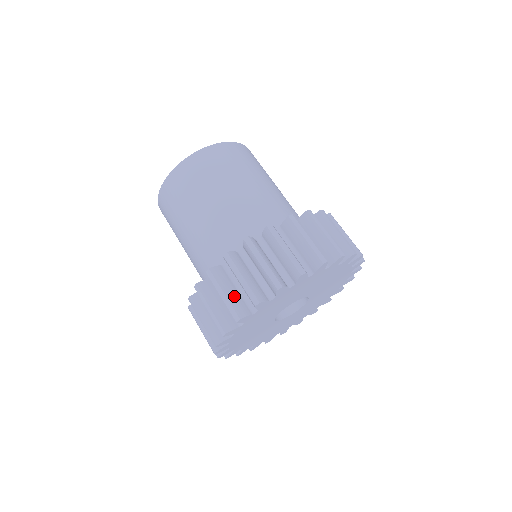
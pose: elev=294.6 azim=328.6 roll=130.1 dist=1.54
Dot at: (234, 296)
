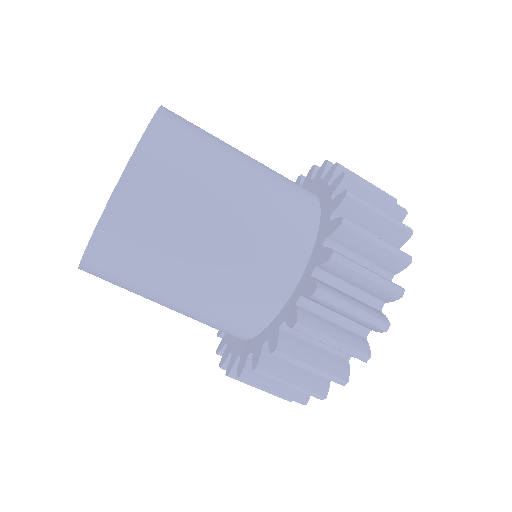
Dot at: occluded
